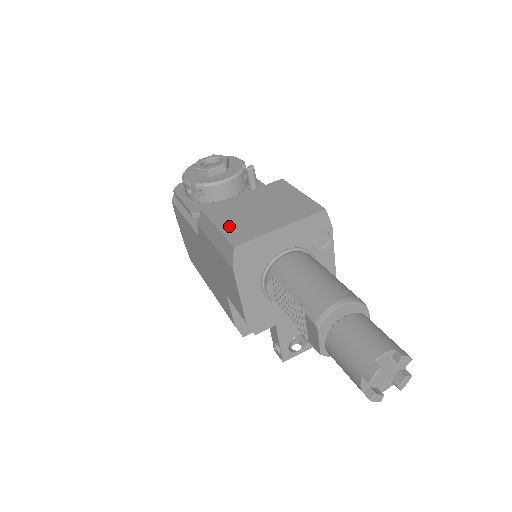
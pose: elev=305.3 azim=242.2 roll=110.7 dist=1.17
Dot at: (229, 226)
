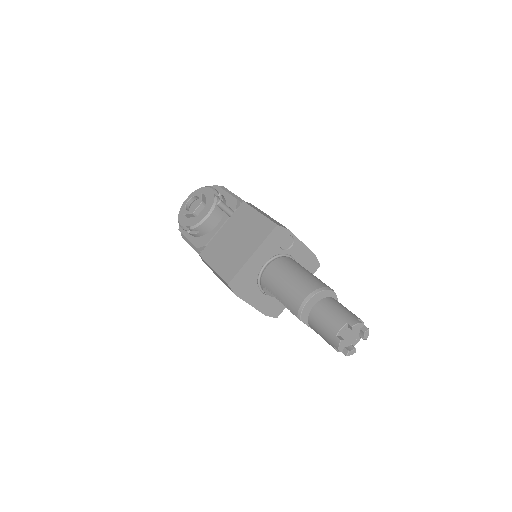
Dot at: (220, 265)
